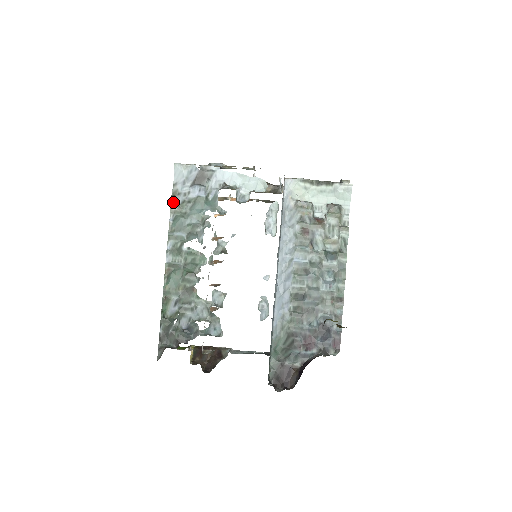
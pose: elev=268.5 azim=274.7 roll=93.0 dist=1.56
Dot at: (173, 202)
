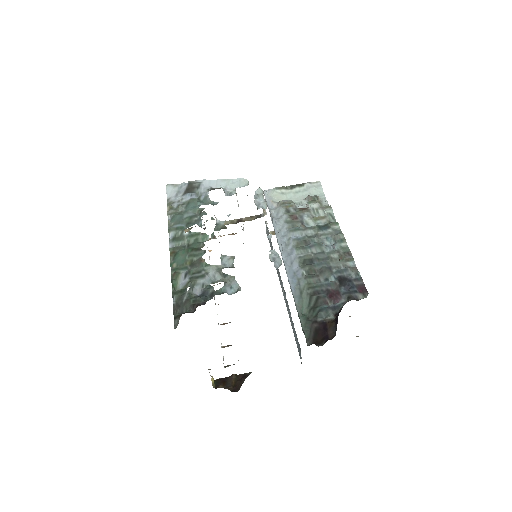
Dot at: (169, 208)
